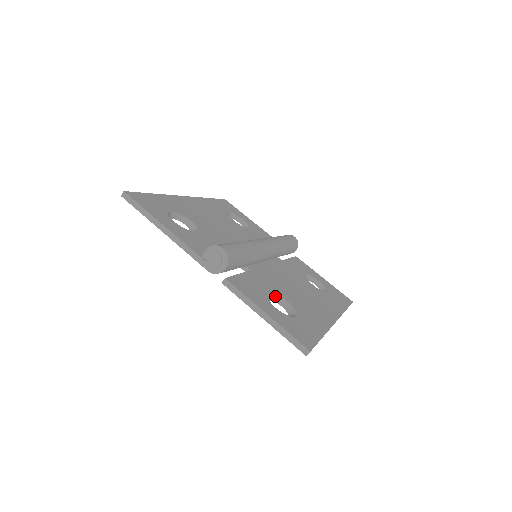
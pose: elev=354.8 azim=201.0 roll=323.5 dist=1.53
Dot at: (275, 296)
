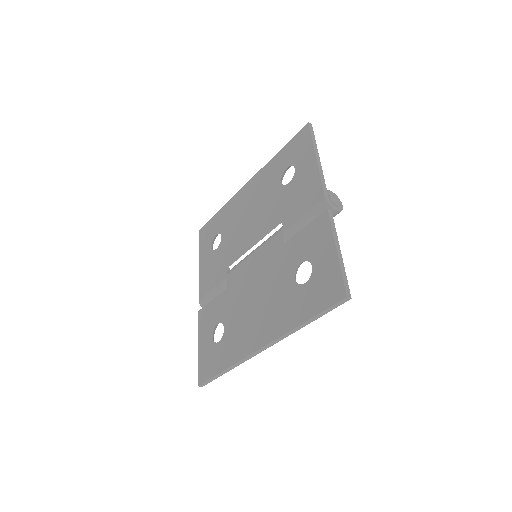
Dot at: occluded
